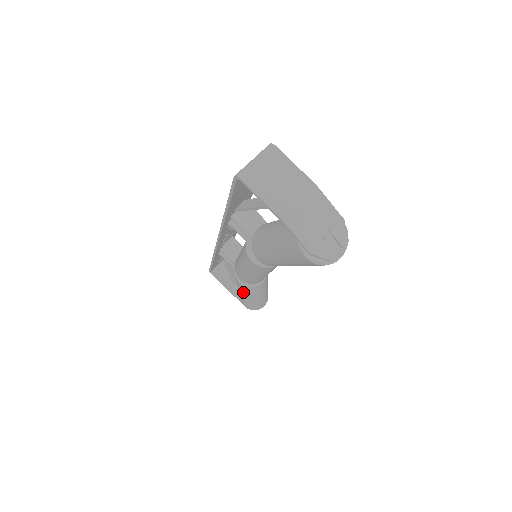
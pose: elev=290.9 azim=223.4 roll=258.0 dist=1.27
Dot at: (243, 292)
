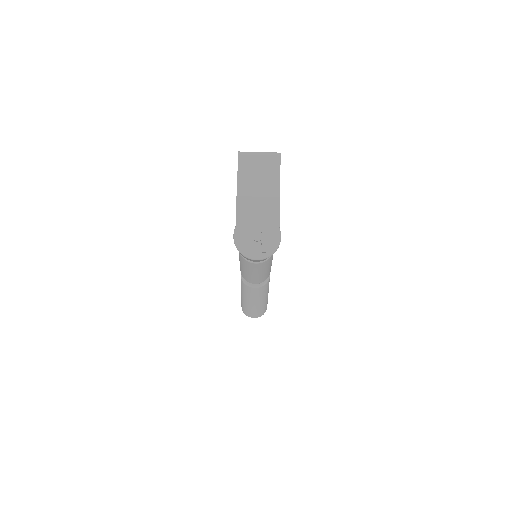
Dot at: occluded
